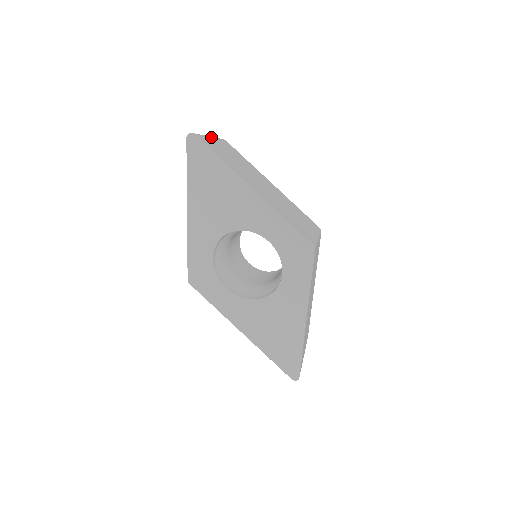
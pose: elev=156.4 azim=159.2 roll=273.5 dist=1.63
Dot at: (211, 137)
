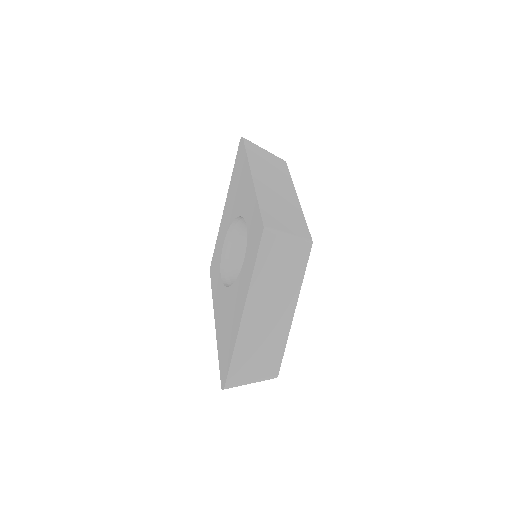
Dot at: (265, 150)
